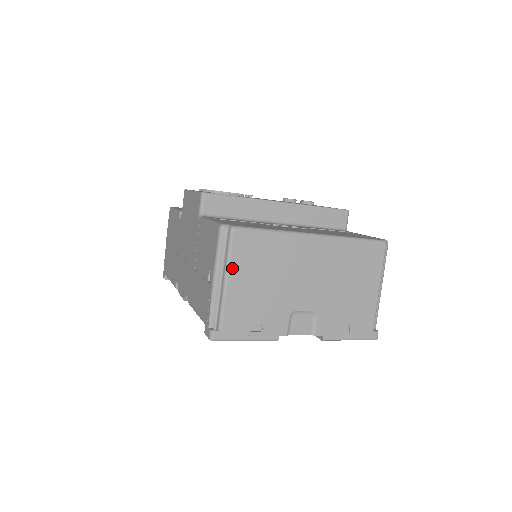
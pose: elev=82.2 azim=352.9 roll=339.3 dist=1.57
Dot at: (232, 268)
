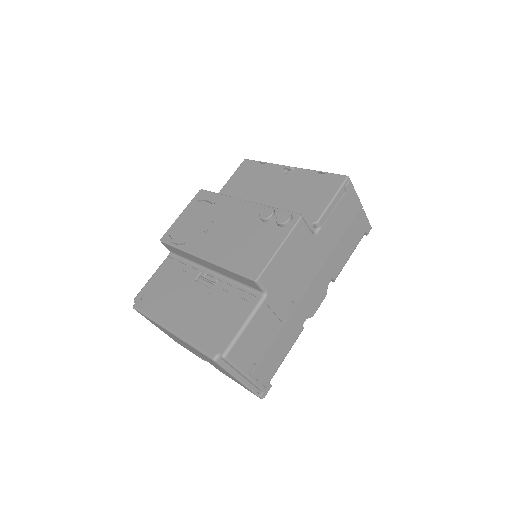
Dot at: (151, 322)
